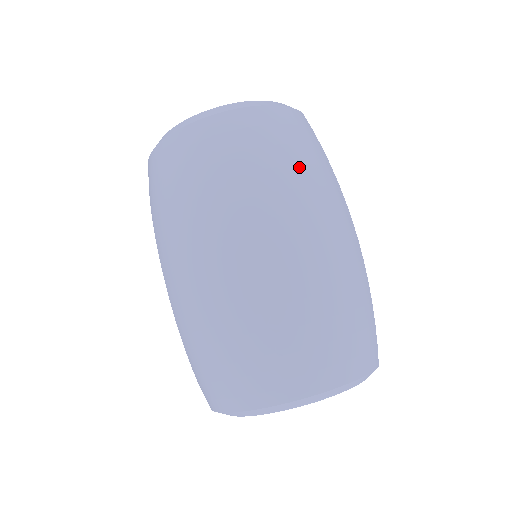
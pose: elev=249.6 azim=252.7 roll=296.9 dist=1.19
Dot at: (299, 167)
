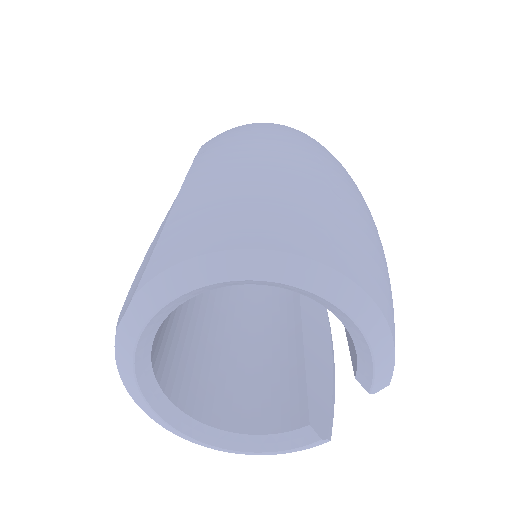
Dot at: occluded
